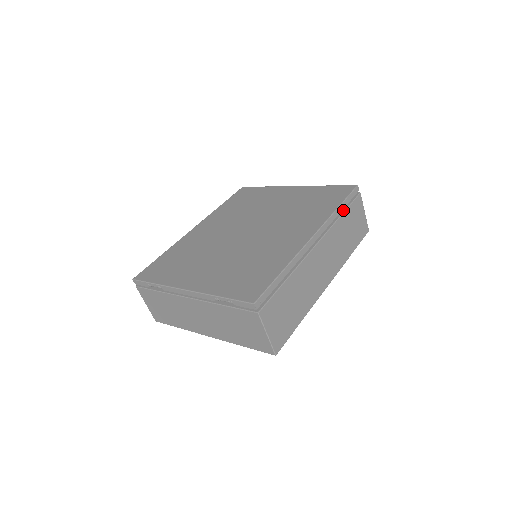
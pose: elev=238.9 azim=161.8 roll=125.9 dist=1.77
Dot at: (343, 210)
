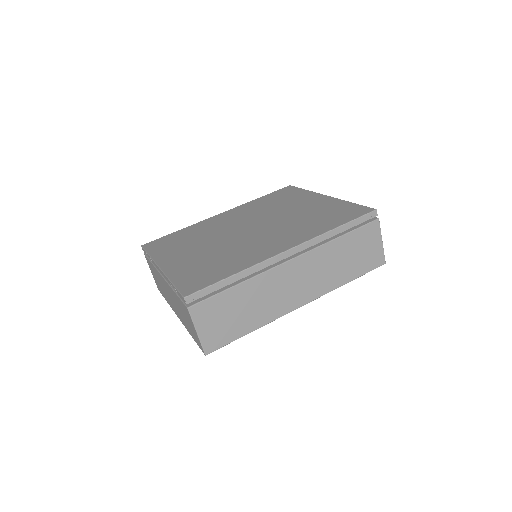
Dot at: (345, 232)
